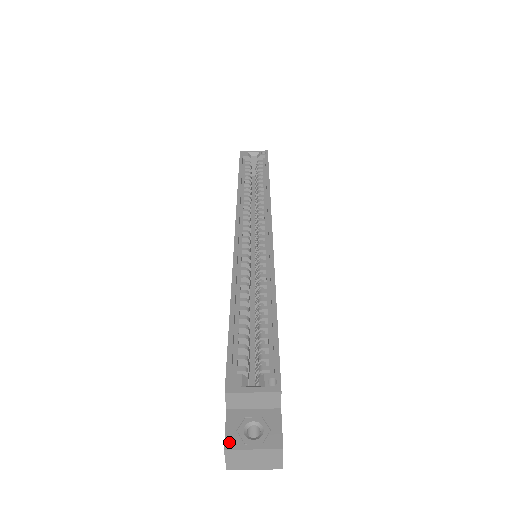
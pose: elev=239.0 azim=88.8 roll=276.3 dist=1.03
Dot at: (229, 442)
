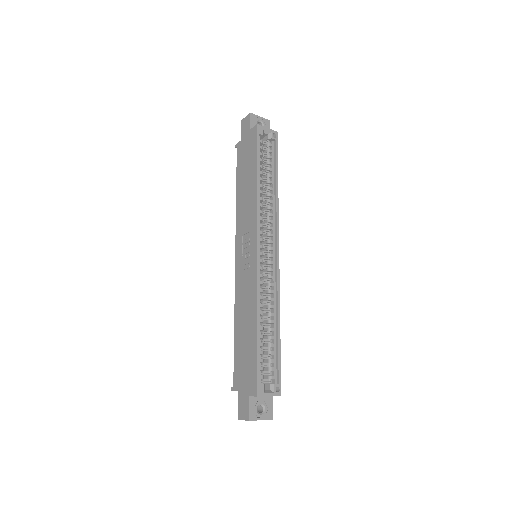
Dot at: (251, 416)
